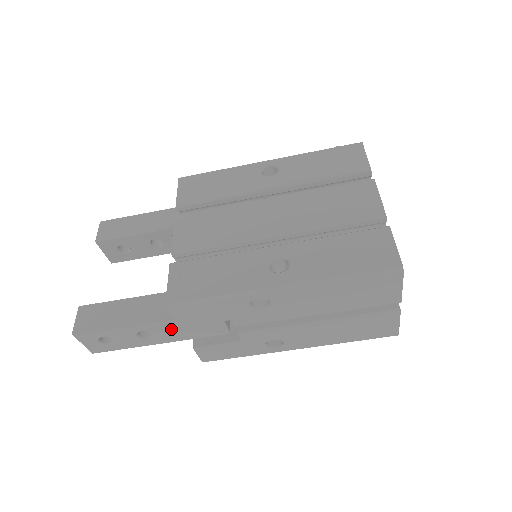
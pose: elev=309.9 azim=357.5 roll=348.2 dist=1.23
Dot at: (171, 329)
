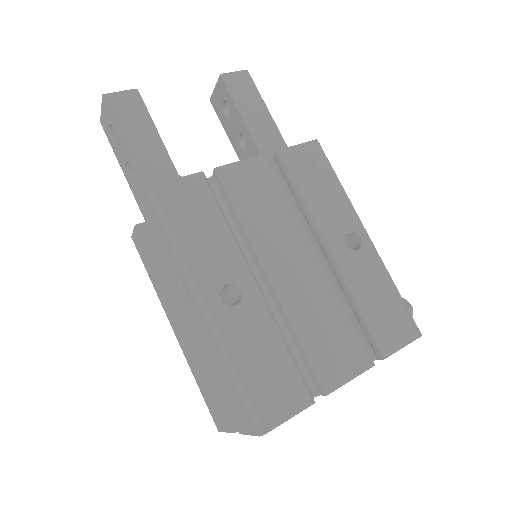
Dot at: occluded
